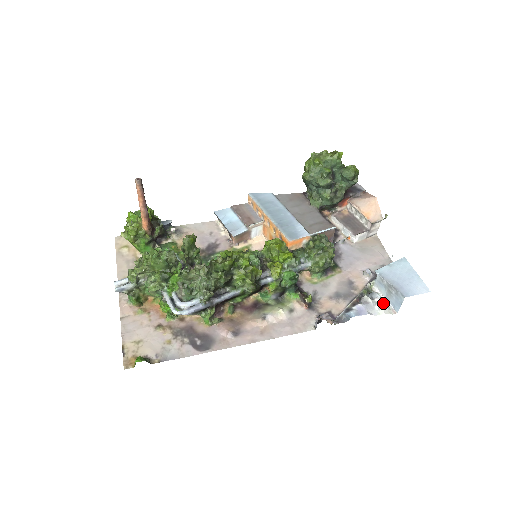
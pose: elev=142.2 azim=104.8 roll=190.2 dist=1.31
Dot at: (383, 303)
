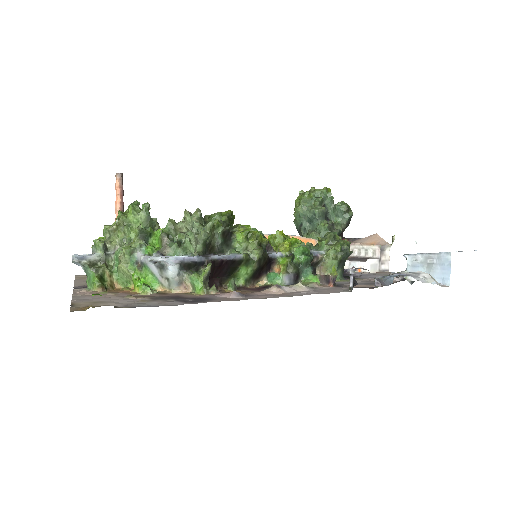
Dot at: (427, 273)
